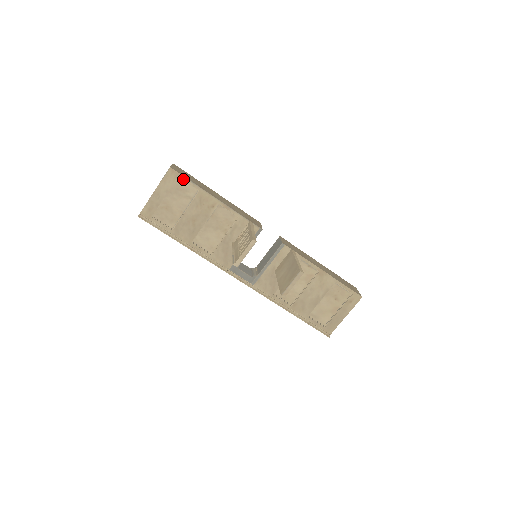
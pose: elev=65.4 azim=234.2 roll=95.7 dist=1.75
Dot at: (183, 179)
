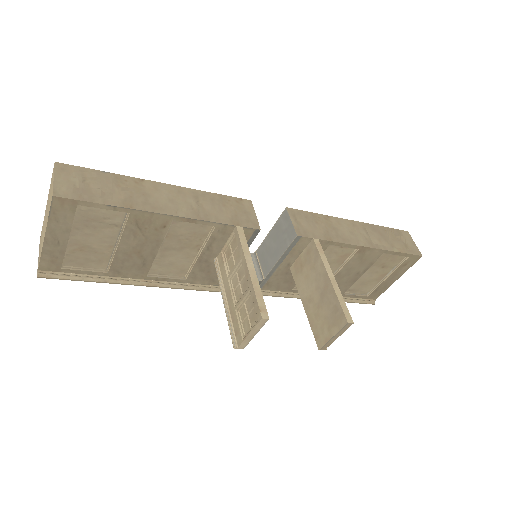
Dot at: (89, 206)
